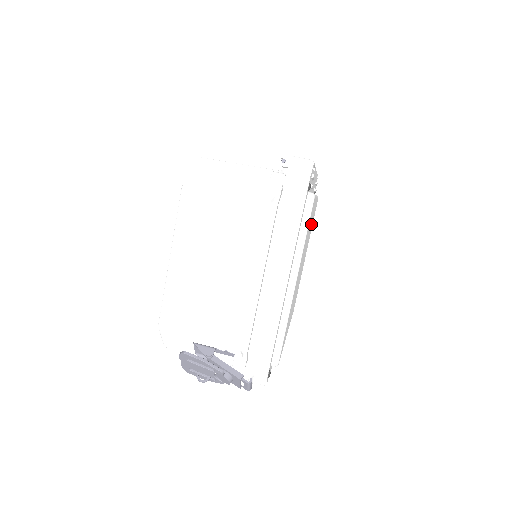
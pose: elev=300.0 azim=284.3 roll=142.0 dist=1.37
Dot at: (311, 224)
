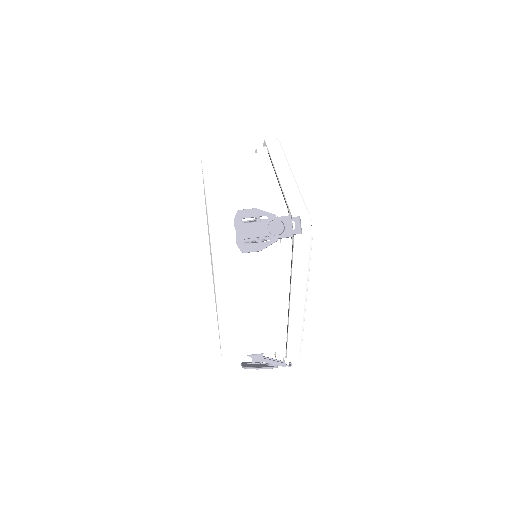
Dot at: occluded
